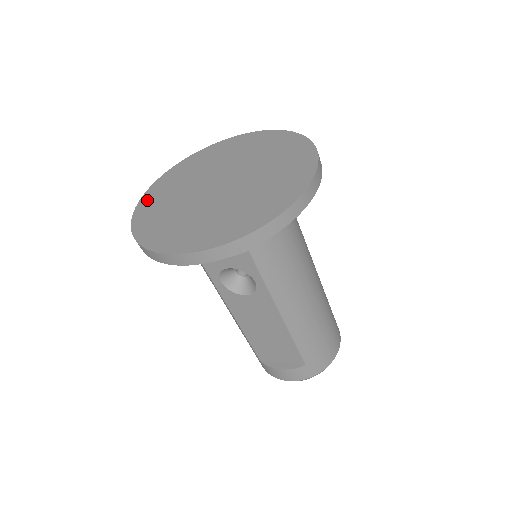
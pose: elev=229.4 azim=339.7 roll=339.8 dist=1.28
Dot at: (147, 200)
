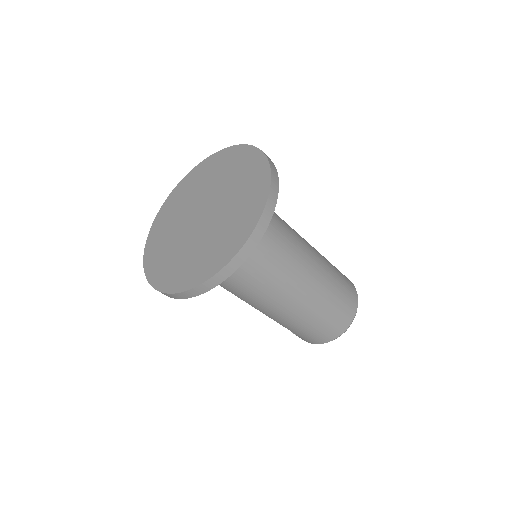
Dot at: (178, 189)
